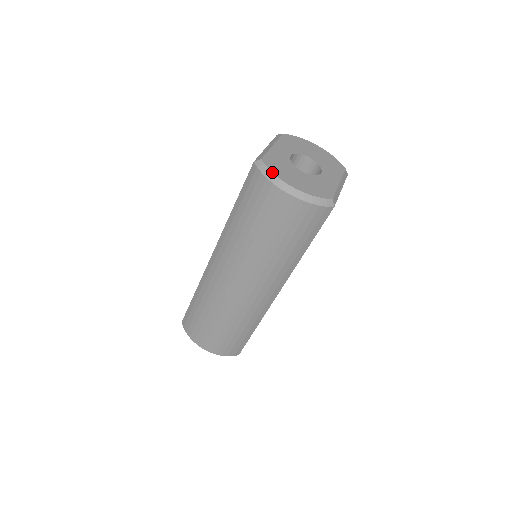
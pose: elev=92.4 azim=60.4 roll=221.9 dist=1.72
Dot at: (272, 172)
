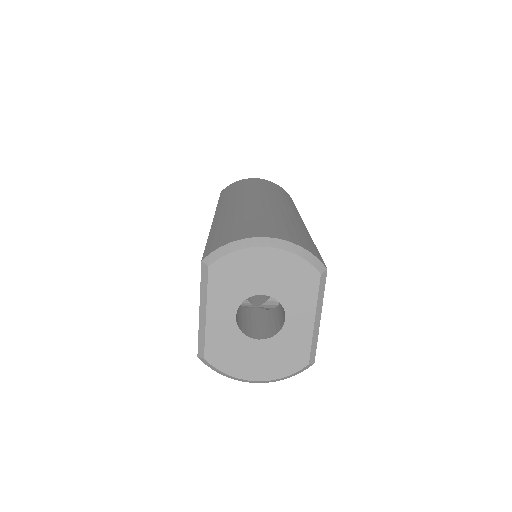
Dot at: (224, 374)
